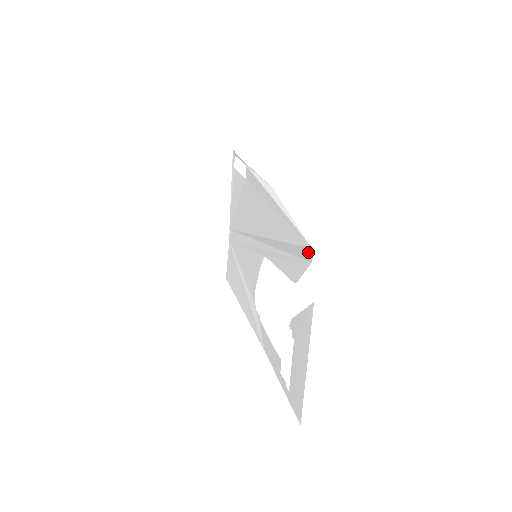
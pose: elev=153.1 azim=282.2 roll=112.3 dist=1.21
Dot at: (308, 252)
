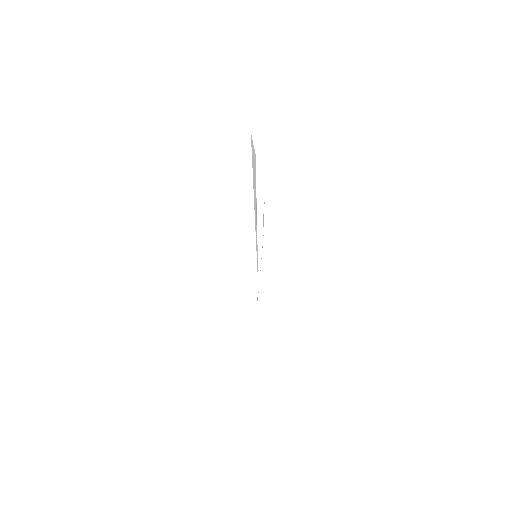
Dot at: (252, 147)
